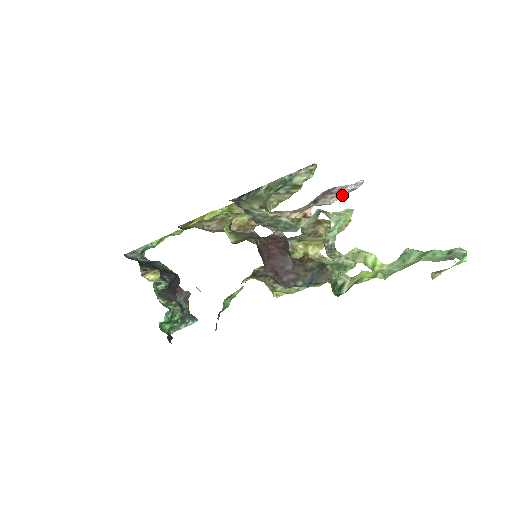
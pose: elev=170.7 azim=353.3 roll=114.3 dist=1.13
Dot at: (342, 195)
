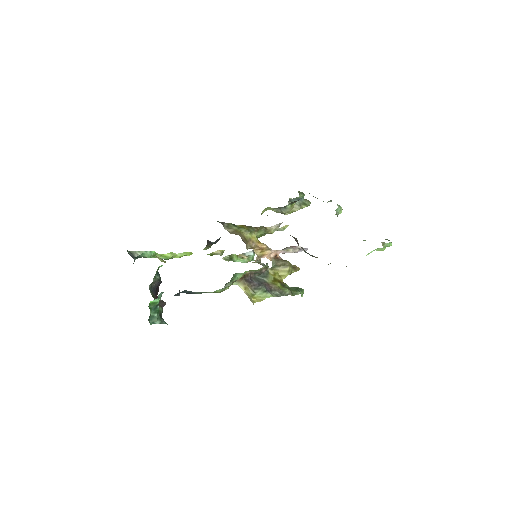
Dot at: (299, 249)
